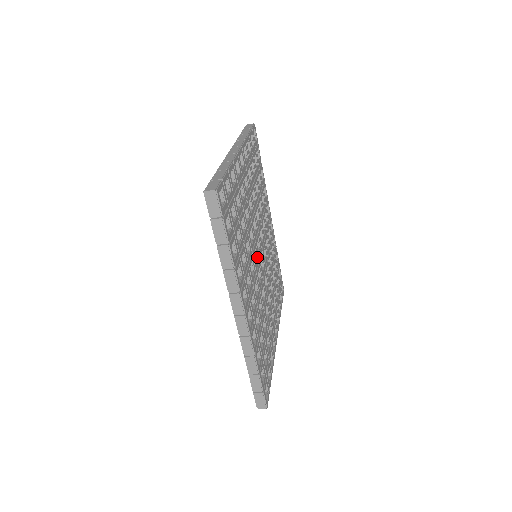
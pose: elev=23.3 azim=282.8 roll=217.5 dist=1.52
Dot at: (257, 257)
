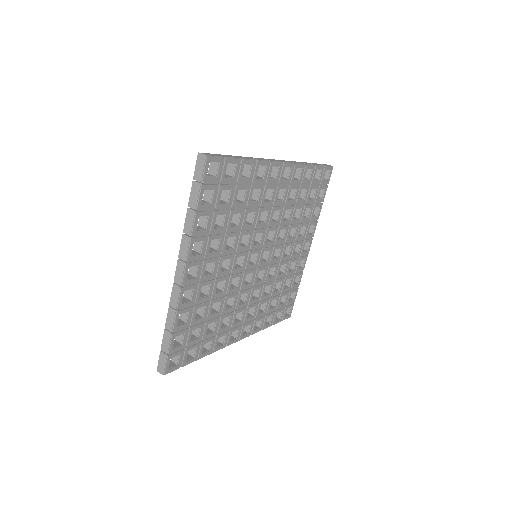
Dot at: (252, 273)
